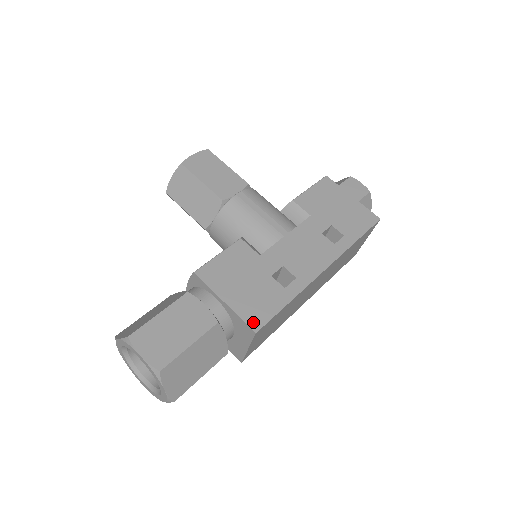
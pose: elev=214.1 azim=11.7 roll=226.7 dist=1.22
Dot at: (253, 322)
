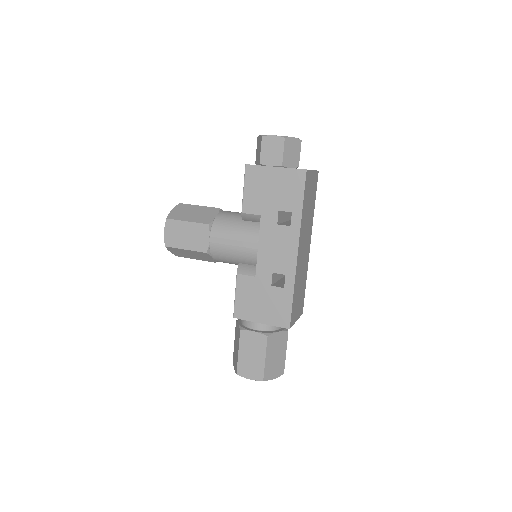
Dot at: (283, 324)
